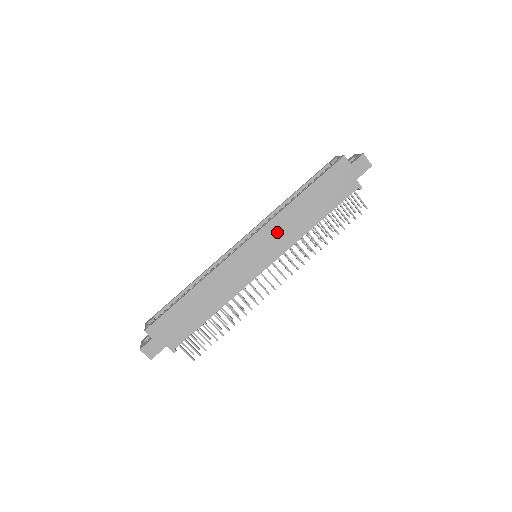
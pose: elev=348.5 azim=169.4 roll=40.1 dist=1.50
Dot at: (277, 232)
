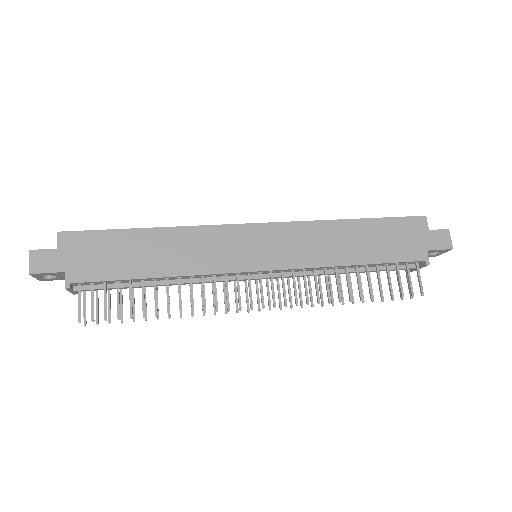
Dot at: (301, 239)
